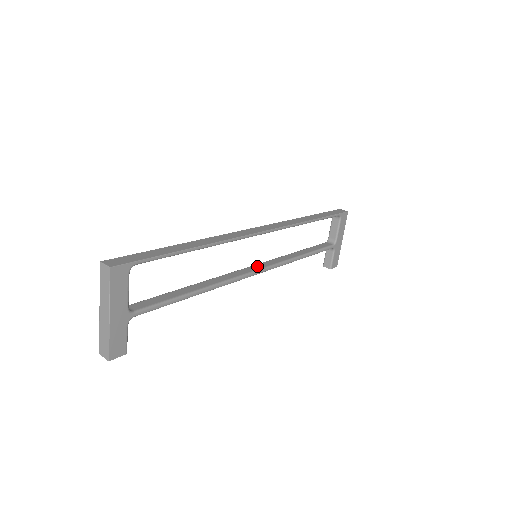
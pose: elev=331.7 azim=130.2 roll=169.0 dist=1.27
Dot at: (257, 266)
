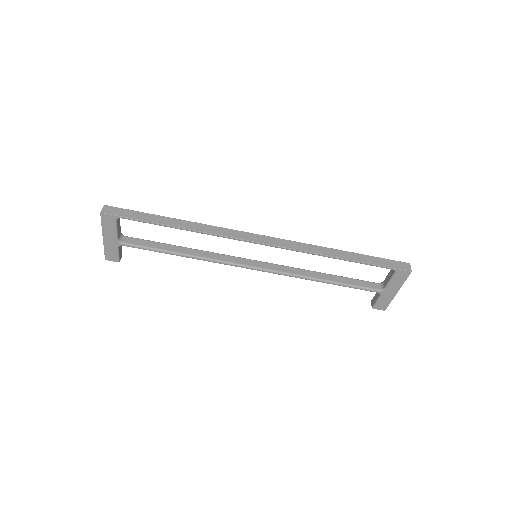
Dot at: (259, 263)
